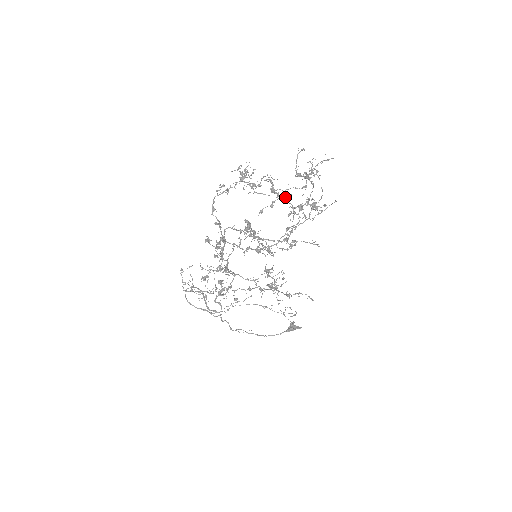
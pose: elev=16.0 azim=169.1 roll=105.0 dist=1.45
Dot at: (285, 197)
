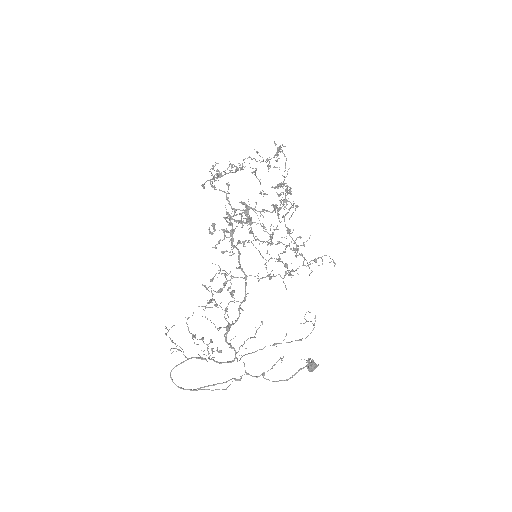
Dot at: (246, 221)
